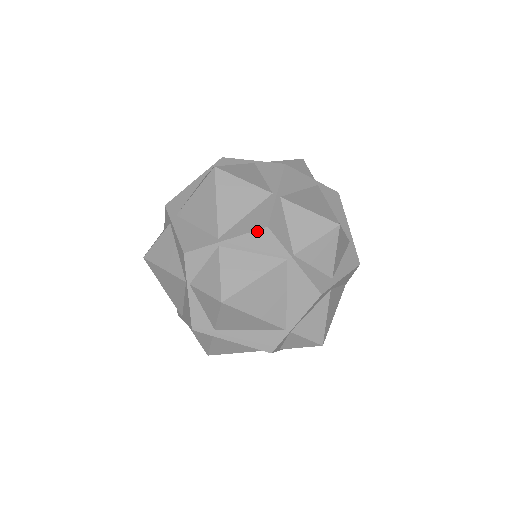
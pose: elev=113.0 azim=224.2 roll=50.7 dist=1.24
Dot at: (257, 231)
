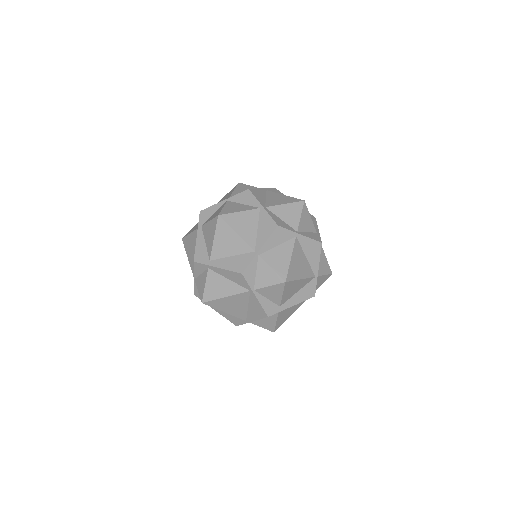
Dot at: (274, 232)
